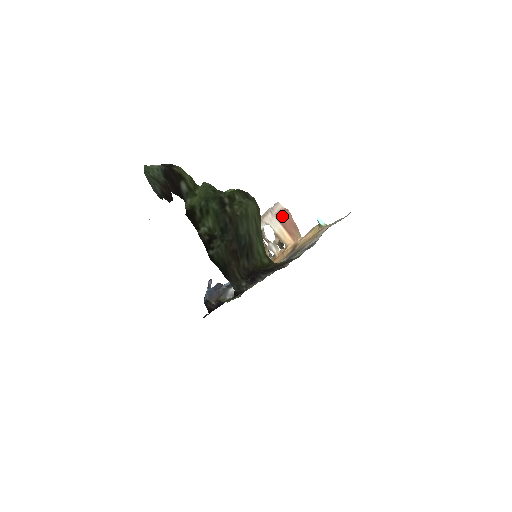
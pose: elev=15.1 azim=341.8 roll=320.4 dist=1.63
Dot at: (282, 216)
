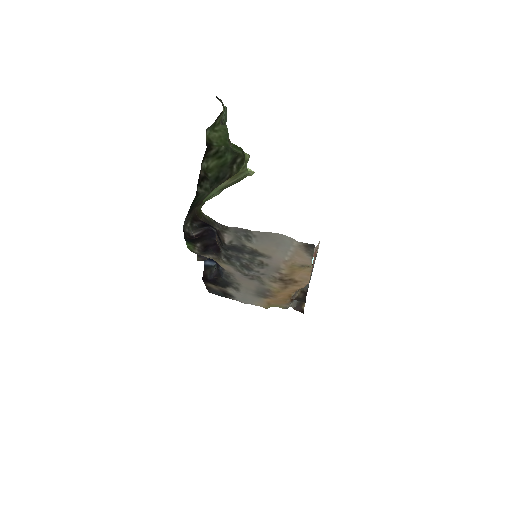
Dot at: (314, 255)
